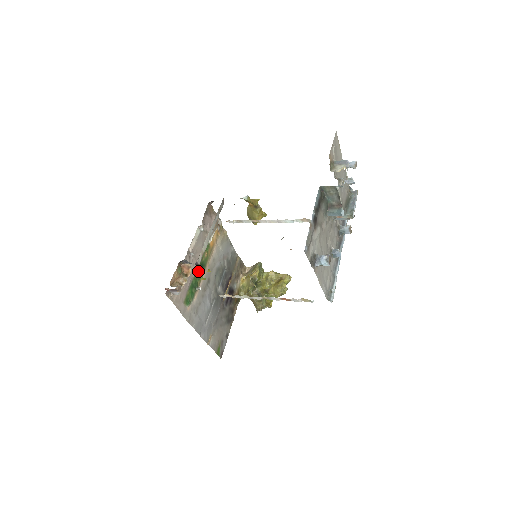
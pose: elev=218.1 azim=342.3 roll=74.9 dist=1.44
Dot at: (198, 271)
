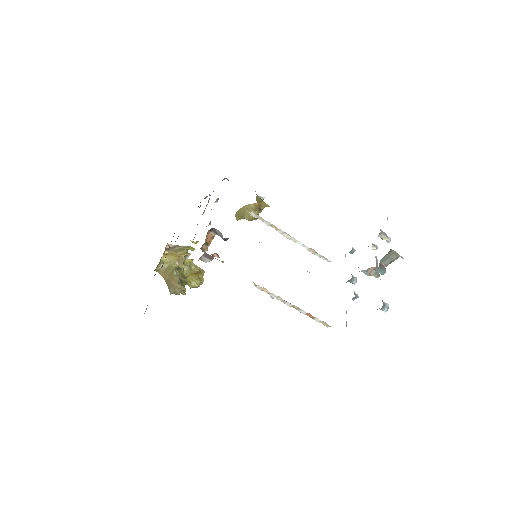
Dot at: (193, 239)
